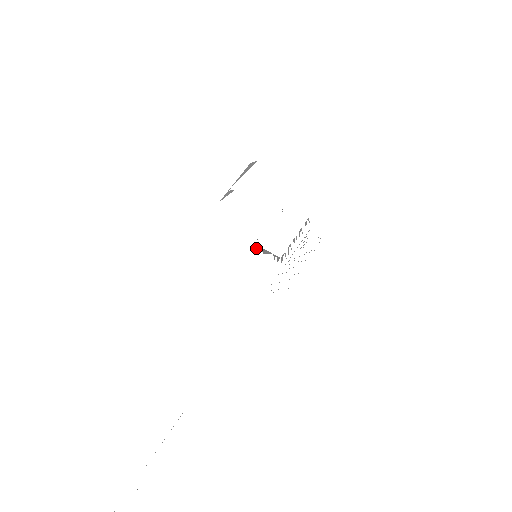
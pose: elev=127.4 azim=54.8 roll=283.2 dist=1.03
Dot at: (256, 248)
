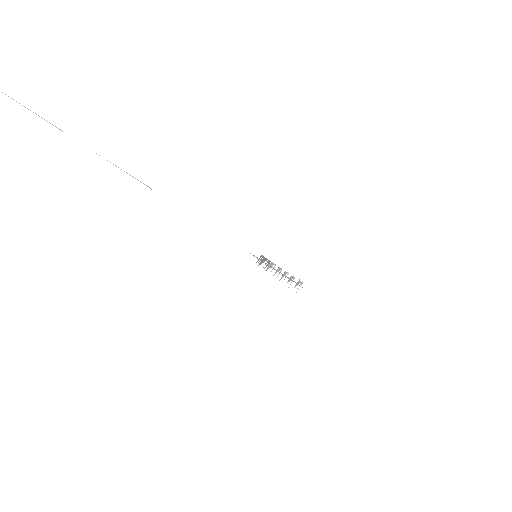
Dot at: (257, 261)
